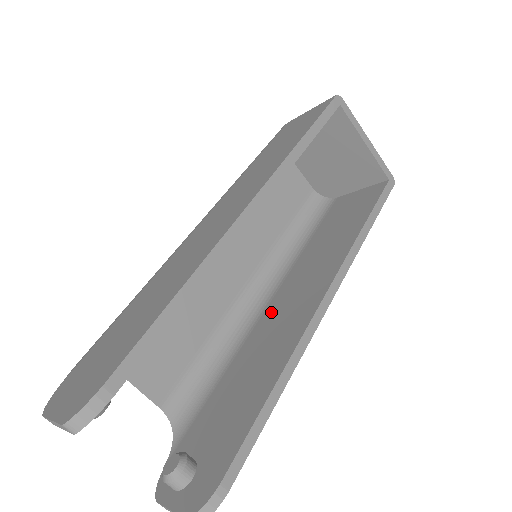
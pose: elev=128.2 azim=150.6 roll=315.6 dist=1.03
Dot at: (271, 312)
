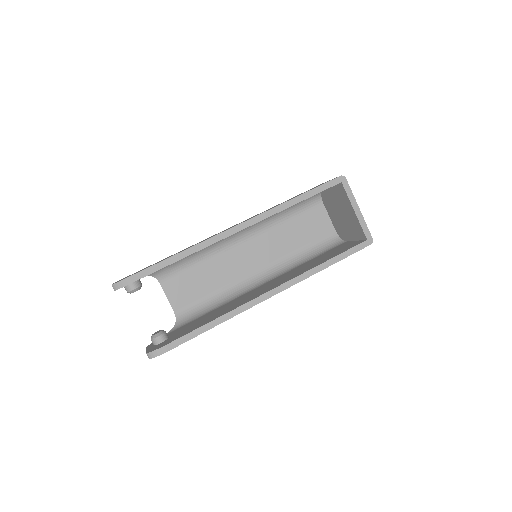
Dot at: (253, 291)
